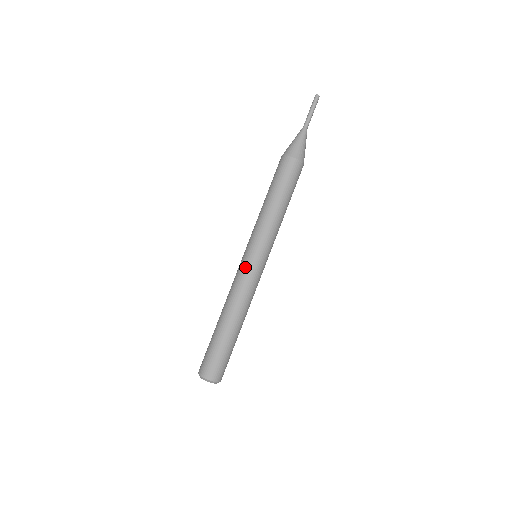
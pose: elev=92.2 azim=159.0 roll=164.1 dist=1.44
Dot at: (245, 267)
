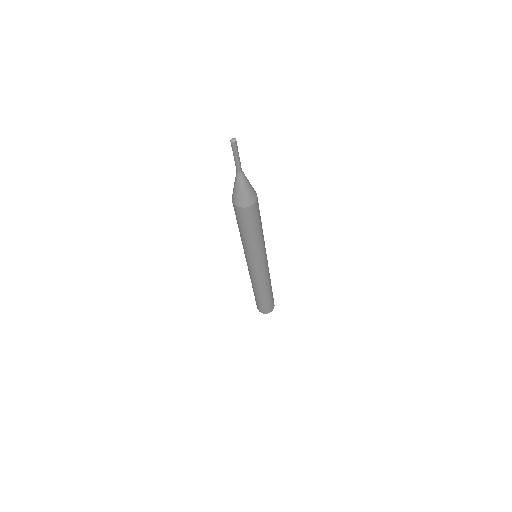
Dot at: (251, 270)
